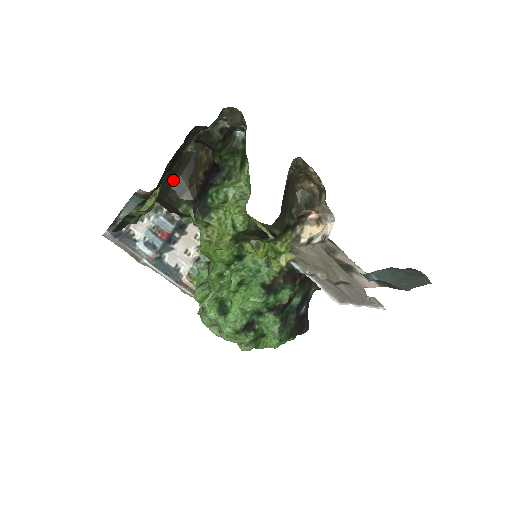
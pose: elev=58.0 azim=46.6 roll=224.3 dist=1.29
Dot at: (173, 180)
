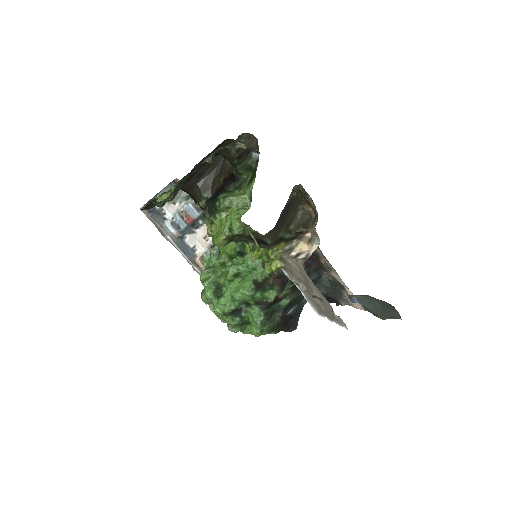
Dot at: (200, 179)
